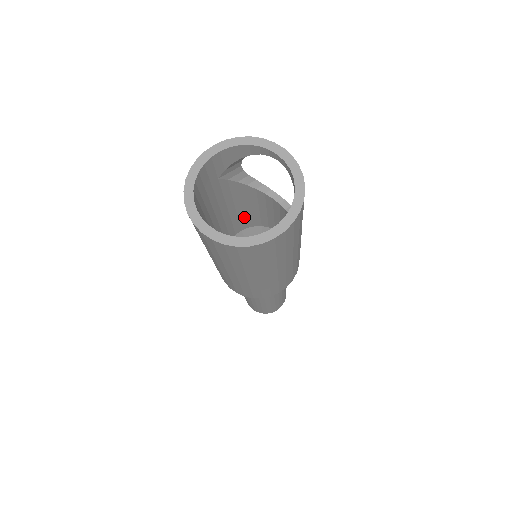
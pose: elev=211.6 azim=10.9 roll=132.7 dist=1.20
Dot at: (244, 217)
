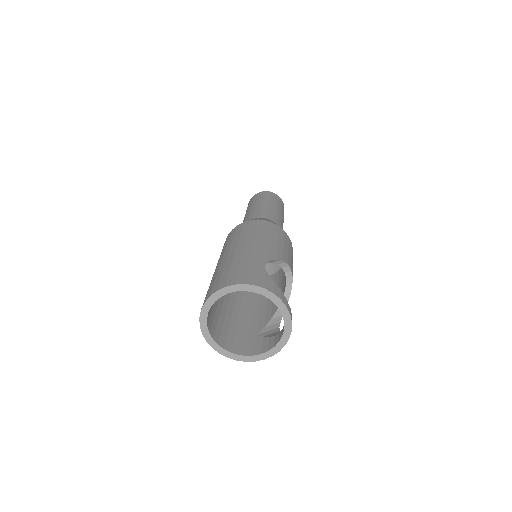
Dot at: occluded
